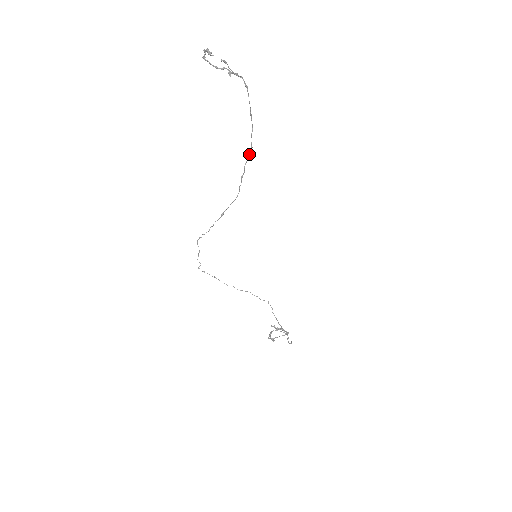
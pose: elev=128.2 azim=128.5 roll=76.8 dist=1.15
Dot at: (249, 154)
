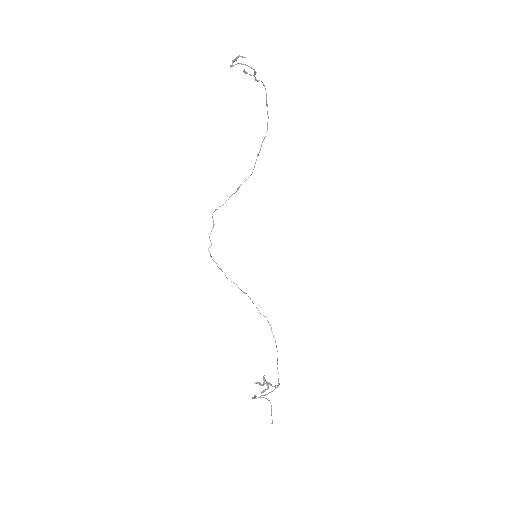
Dot at: occluded
